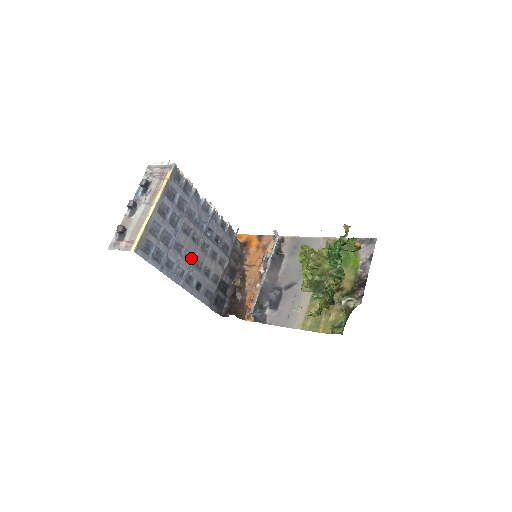
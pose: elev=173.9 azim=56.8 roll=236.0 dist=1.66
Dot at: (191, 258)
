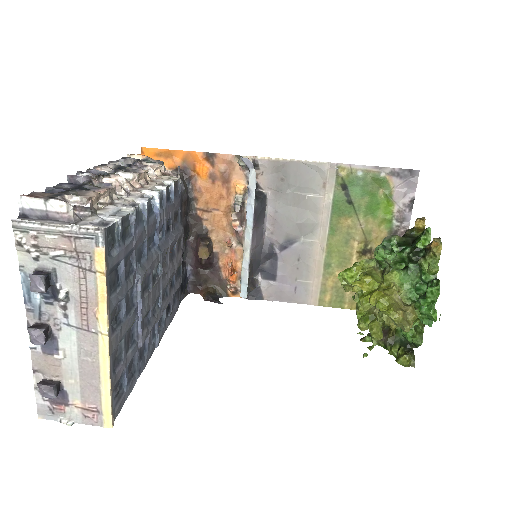
Dot at: (157, 302)
